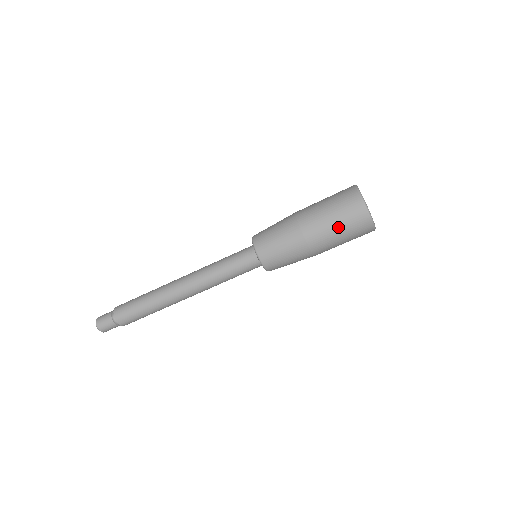
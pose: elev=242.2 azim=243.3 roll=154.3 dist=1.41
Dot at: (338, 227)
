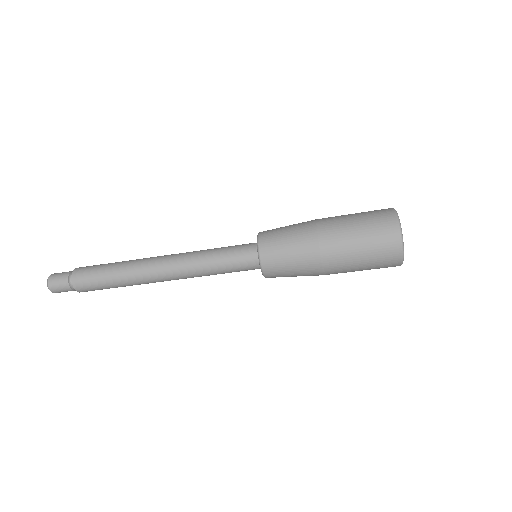
Dot at: (361, 243)
